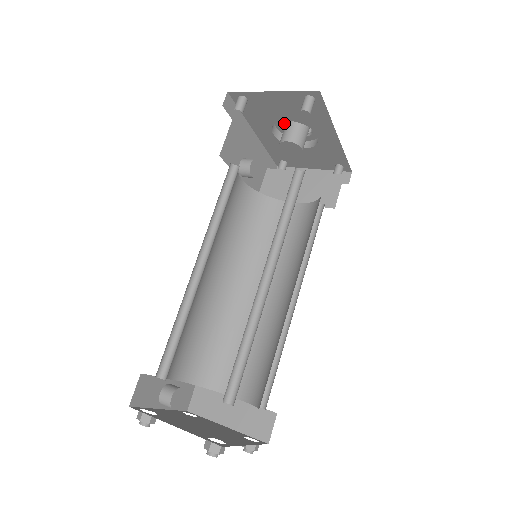
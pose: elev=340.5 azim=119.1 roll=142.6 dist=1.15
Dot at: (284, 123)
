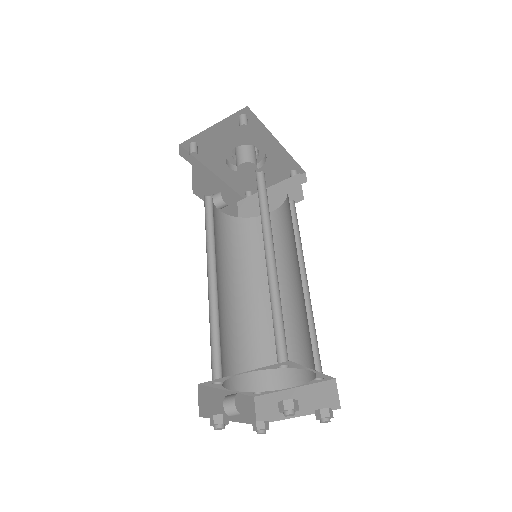
Dot at: (234, 156)
